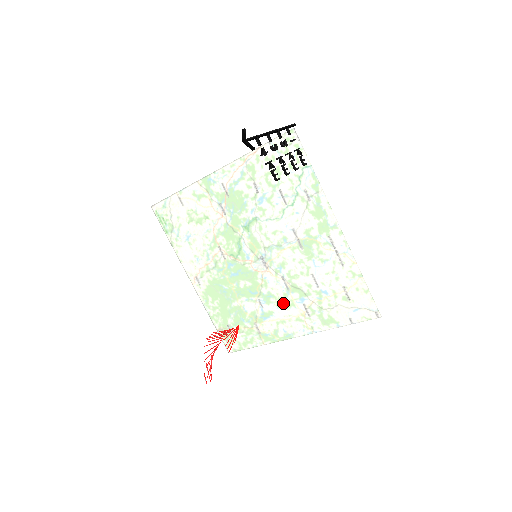
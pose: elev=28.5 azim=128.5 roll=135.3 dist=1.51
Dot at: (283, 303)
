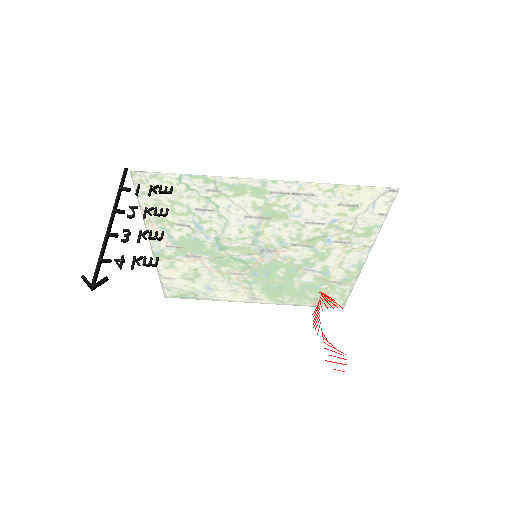
Dot at: (321, 255)
